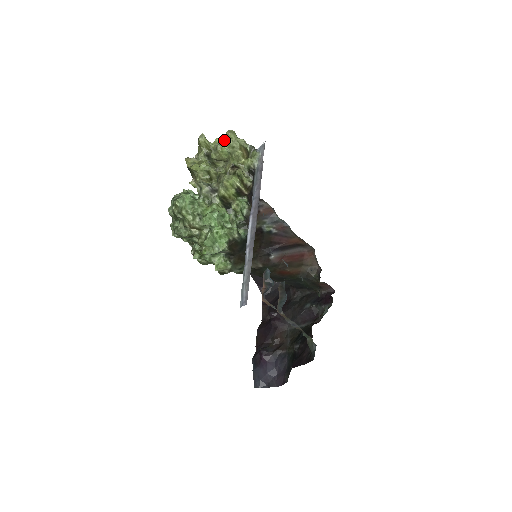
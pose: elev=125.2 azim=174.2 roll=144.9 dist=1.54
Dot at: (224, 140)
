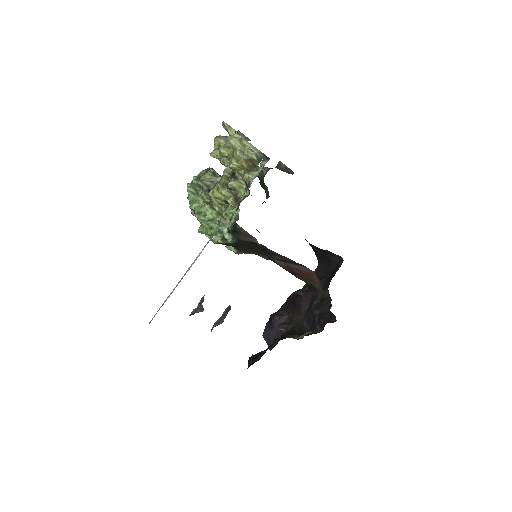
Dot at: occluded
